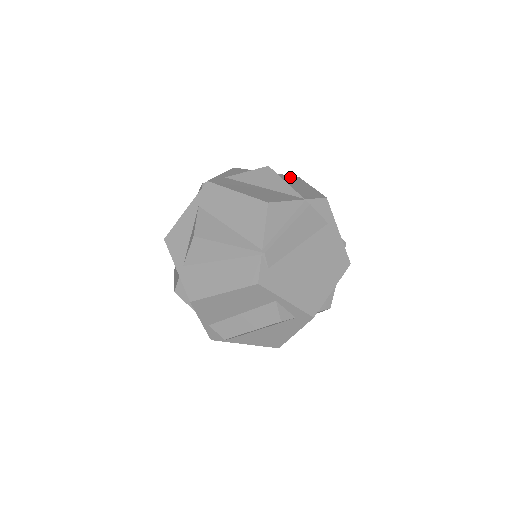
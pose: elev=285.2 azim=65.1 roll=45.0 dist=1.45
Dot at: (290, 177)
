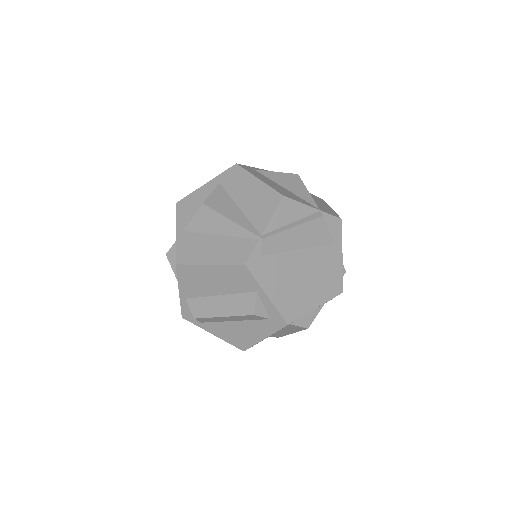
Dot at: (315, 196)
